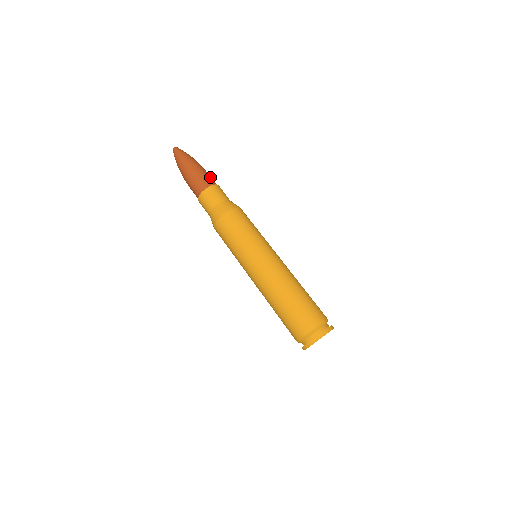
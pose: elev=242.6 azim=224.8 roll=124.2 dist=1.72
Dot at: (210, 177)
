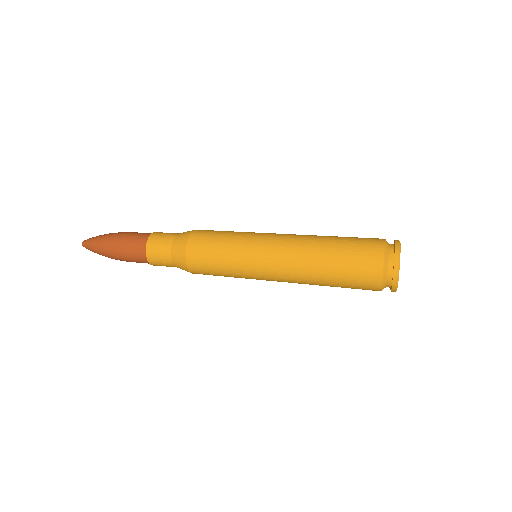
Dot at: occluded
